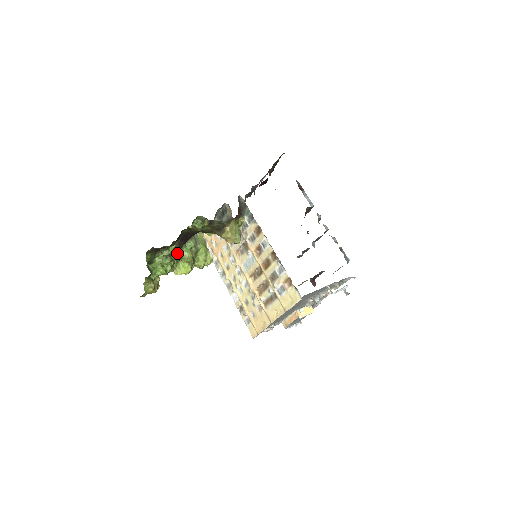
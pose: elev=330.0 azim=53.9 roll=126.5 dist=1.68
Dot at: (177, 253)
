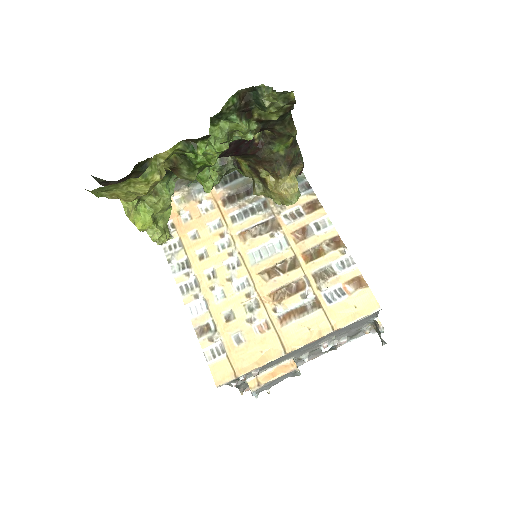
Dot at: occluded
